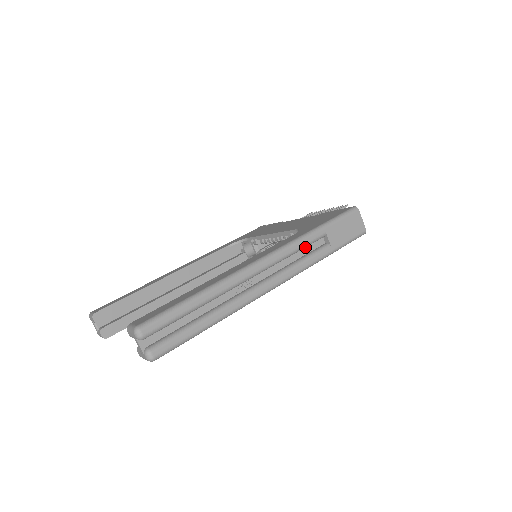
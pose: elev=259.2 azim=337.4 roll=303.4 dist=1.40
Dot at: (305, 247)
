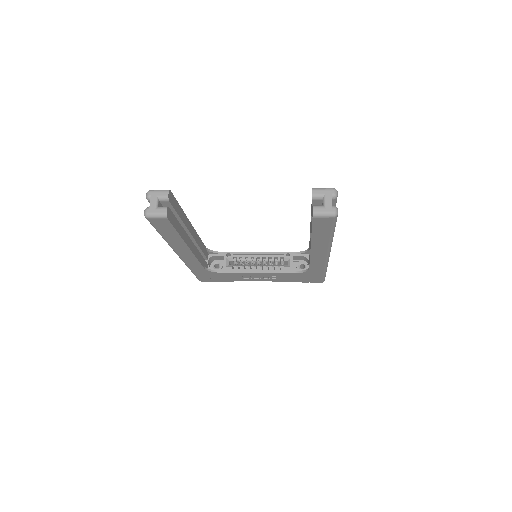
Dot at: occluded
